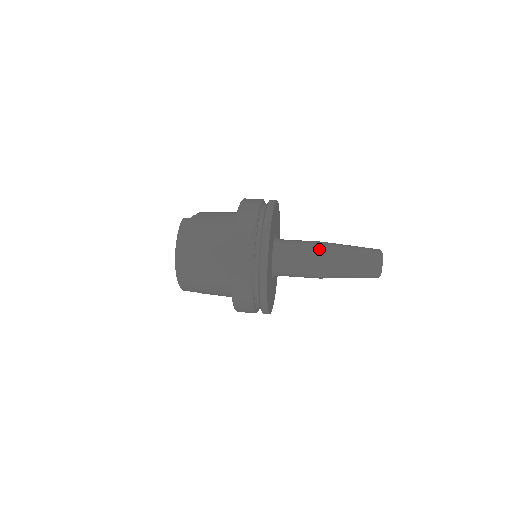
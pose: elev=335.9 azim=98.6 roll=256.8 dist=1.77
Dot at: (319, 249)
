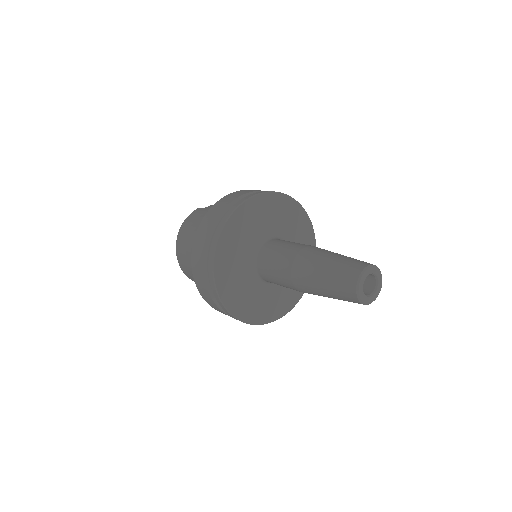
Dot at: (296, 253)
